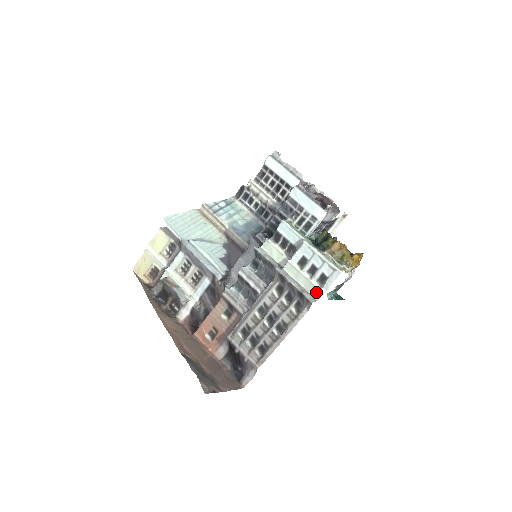
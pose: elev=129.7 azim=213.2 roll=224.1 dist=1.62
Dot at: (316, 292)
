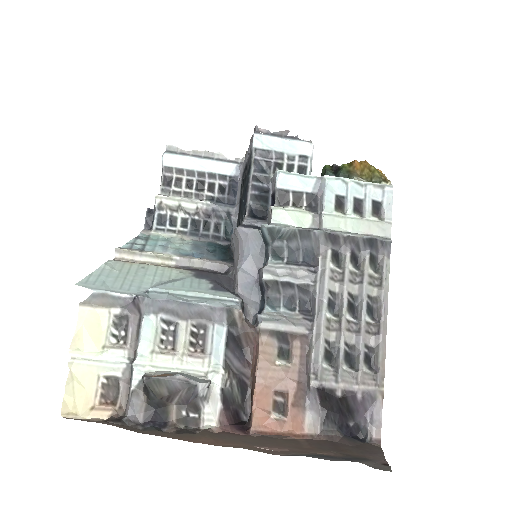
Dot at: (382, 228)
